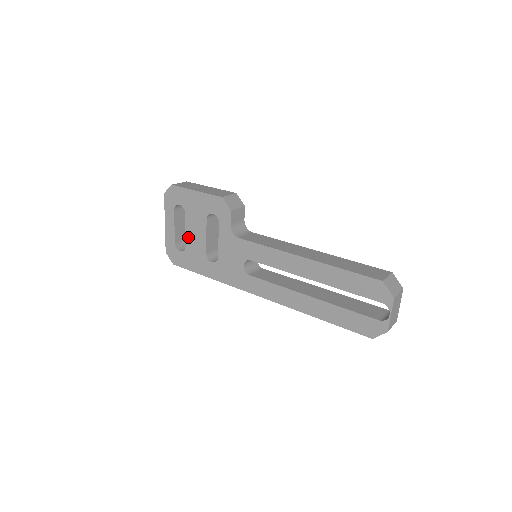
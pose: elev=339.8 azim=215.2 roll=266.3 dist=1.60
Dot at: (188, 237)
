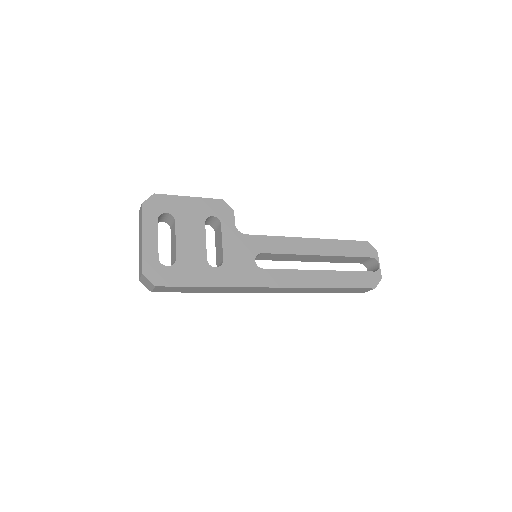
Dot at: (180, 246)
